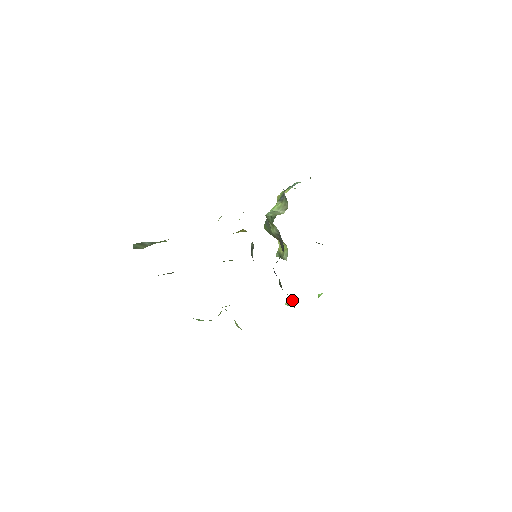
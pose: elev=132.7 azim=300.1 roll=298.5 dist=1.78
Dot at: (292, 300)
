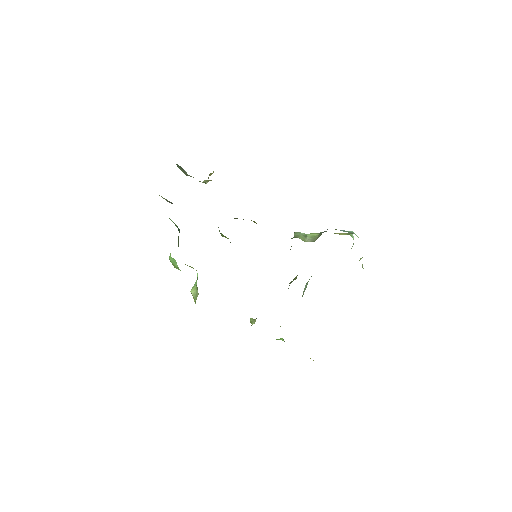
Dot at: occluded
